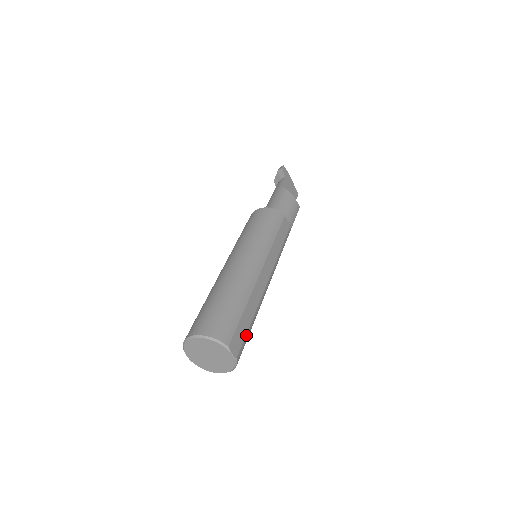
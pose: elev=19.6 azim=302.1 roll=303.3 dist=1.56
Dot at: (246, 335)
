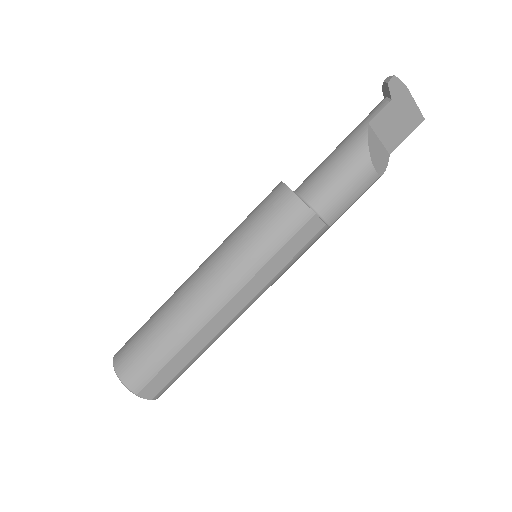
Dot at: (174, 377)
